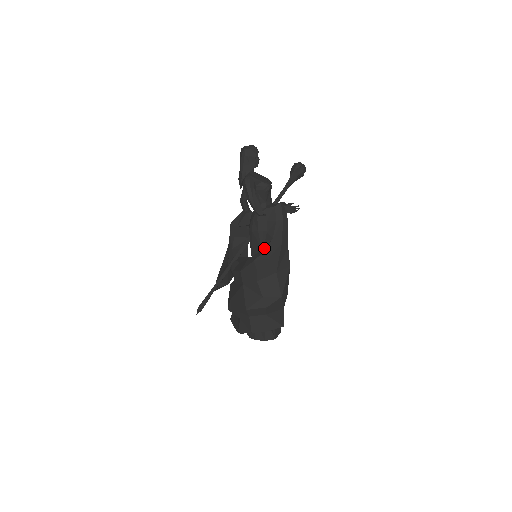
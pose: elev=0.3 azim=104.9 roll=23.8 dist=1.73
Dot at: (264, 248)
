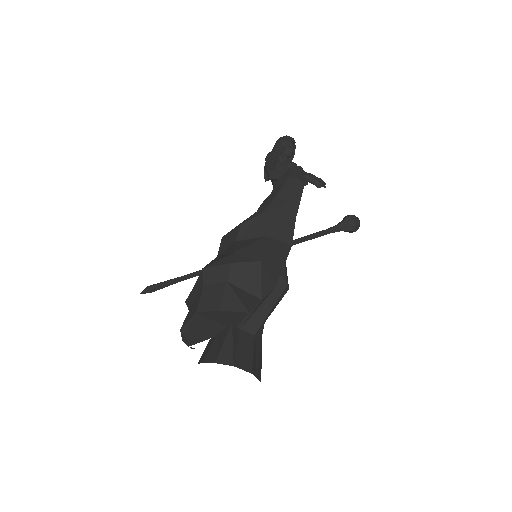
Dot at: occluded
